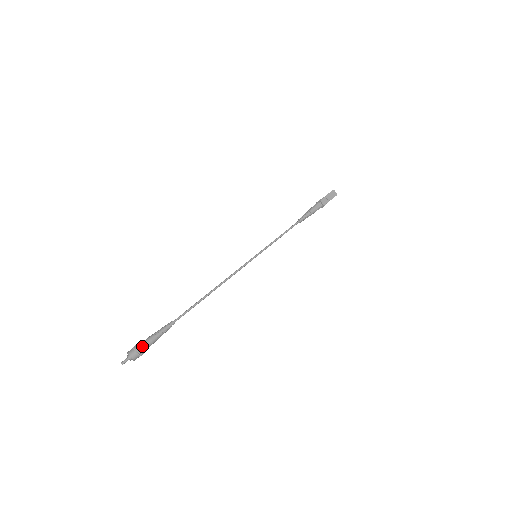
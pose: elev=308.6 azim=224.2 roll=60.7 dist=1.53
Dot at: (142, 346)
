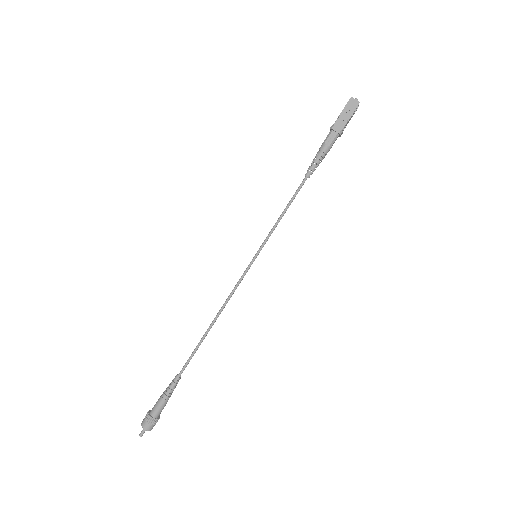
Dot at: (152, 414)
